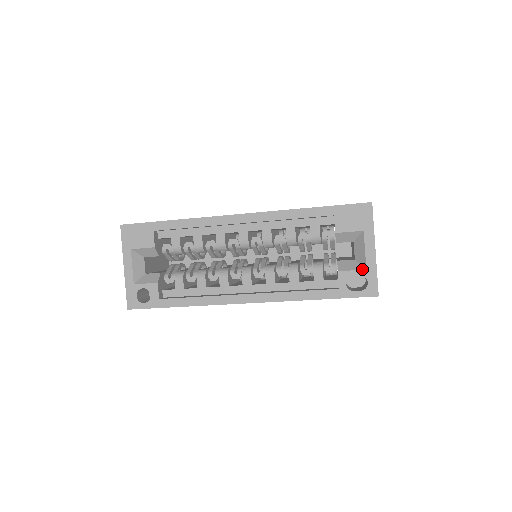
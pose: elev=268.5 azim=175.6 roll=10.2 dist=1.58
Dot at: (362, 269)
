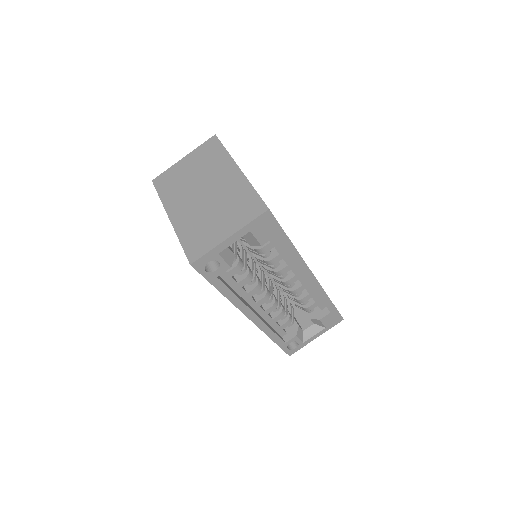
Dot at: (302, 342)
